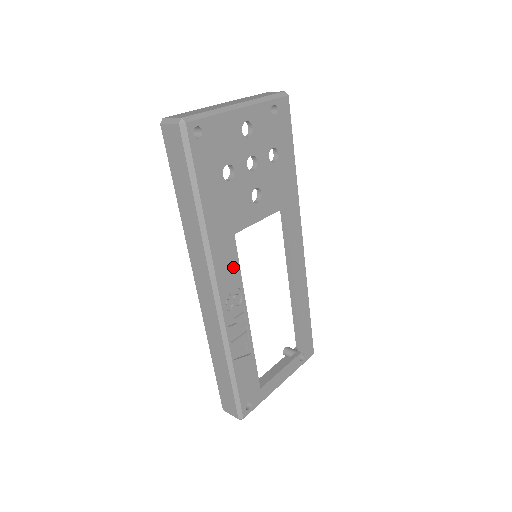
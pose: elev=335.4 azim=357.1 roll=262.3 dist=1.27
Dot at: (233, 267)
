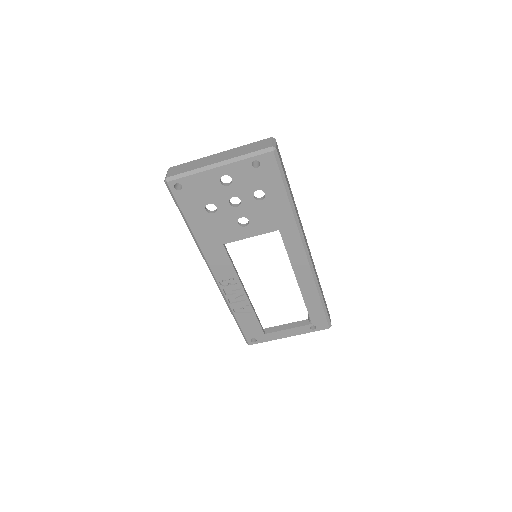
Dot at: (225, 263)
